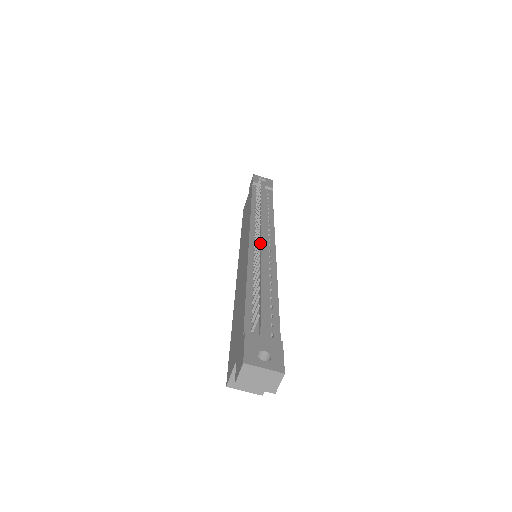
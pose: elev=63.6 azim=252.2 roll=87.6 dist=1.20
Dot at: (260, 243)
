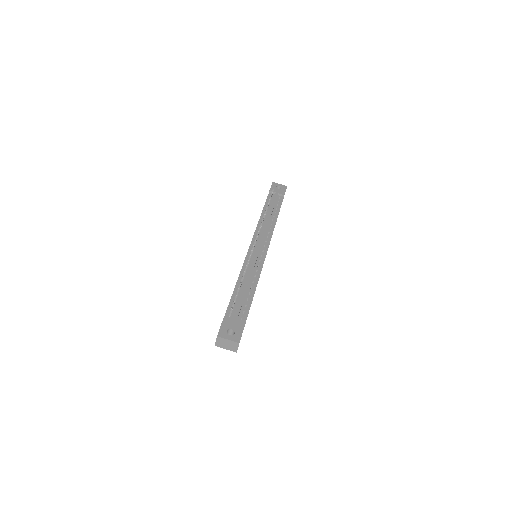
Dot at: (256, 250)
